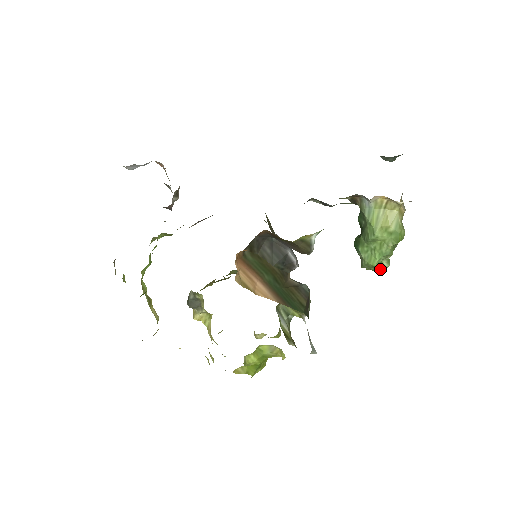
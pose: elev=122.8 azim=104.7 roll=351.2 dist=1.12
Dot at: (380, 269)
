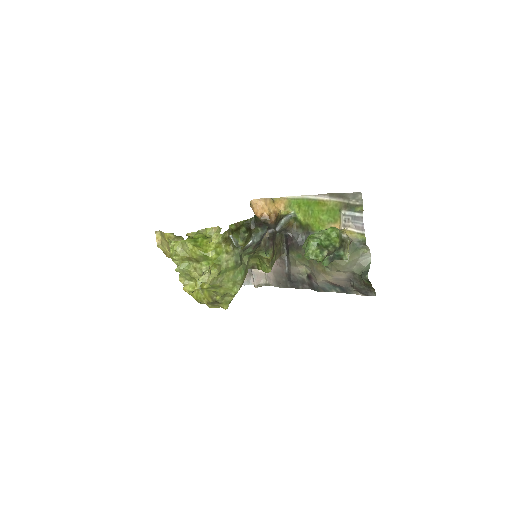
Dot at: (311, 239)
